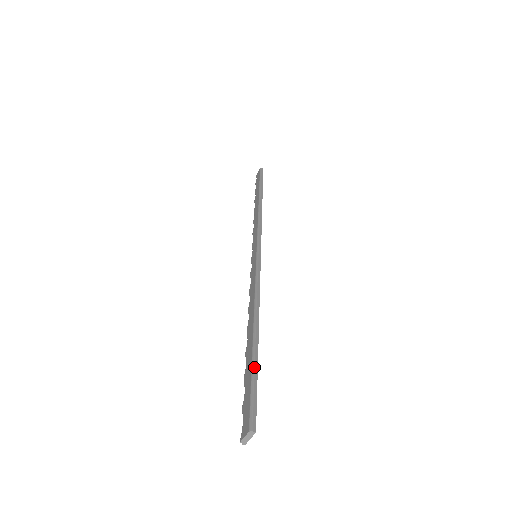
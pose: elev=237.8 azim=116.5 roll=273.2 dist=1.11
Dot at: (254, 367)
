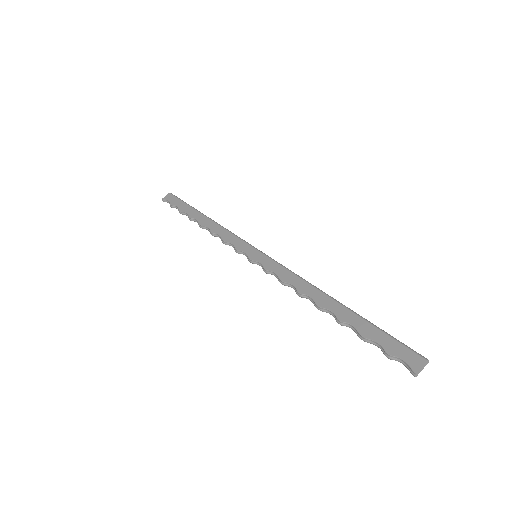
Dot at: (373, 324)
